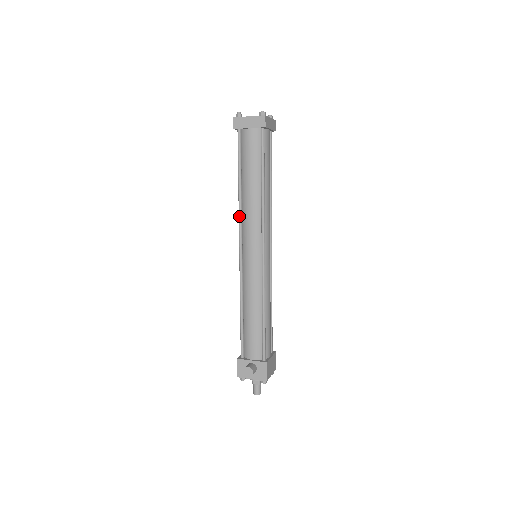
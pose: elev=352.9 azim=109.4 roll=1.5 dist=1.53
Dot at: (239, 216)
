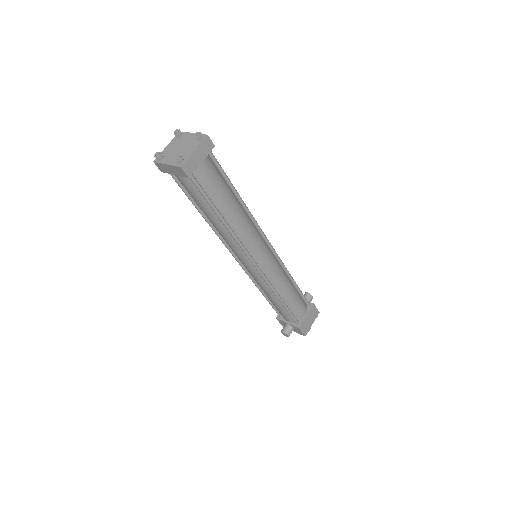
Dot at: occluded
